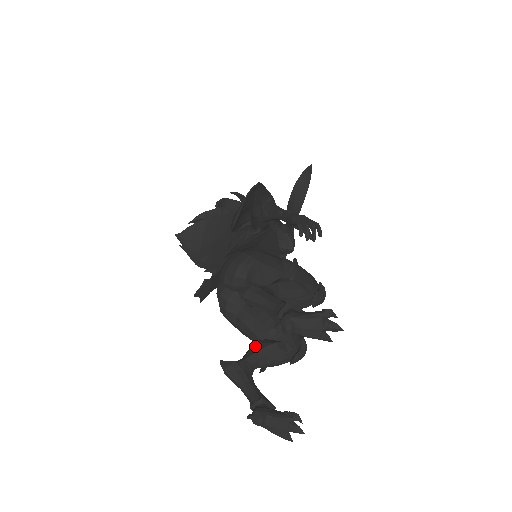
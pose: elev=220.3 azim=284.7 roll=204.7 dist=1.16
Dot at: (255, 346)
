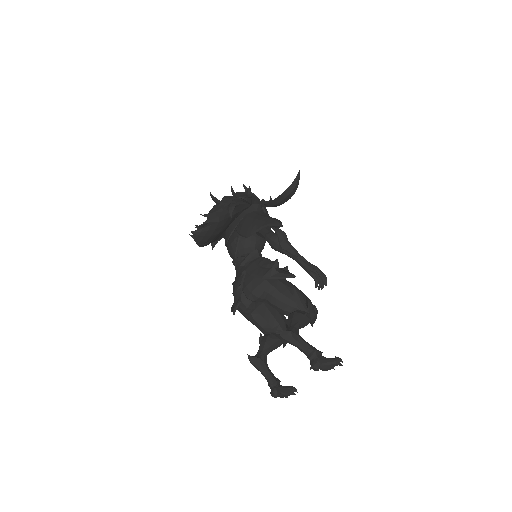
Dot at: (267, 342)
